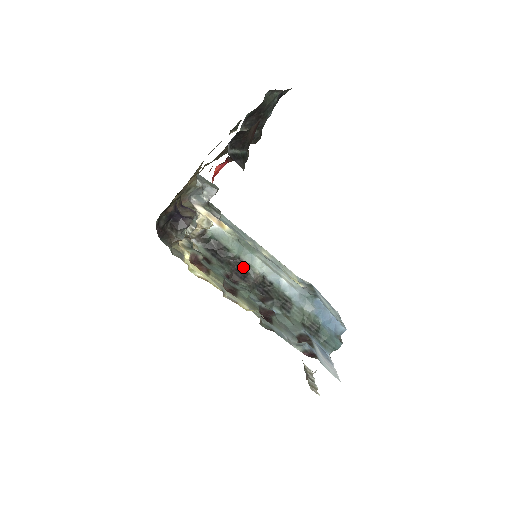
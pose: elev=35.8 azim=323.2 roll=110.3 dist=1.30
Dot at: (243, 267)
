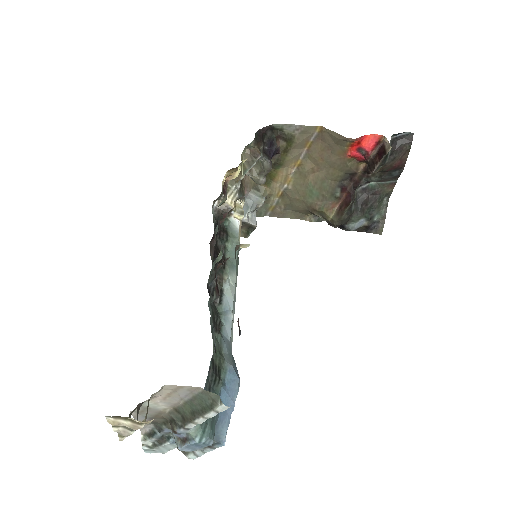
Dot at: (220, 261)
